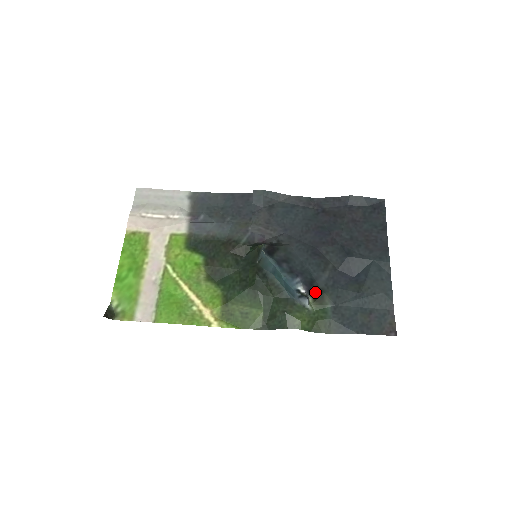
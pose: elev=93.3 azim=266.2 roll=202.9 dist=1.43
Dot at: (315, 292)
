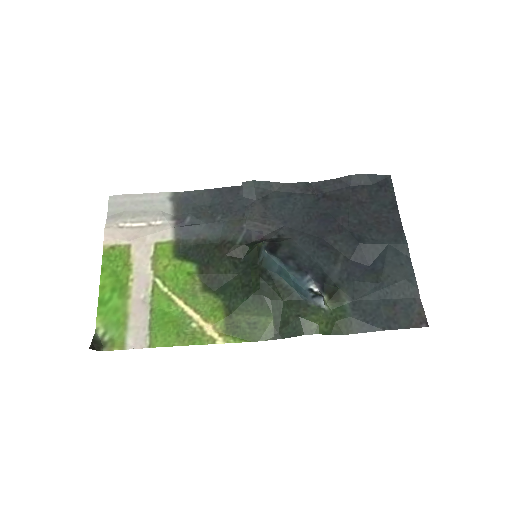
Dot at: (329, 289)
